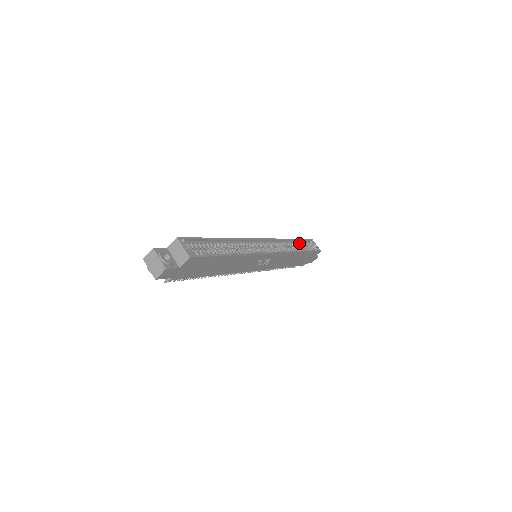
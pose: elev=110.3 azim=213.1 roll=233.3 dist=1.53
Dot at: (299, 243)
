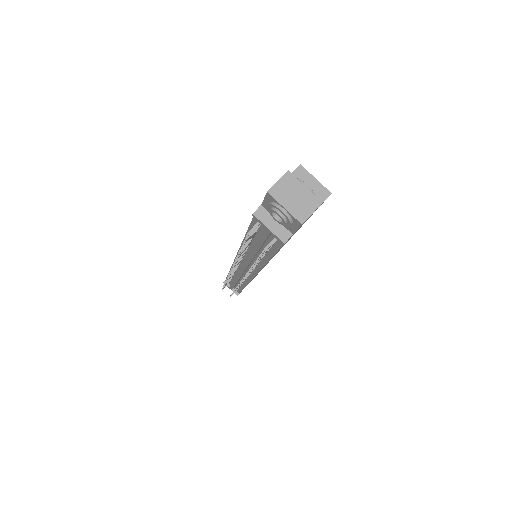
Dot at: occluded
